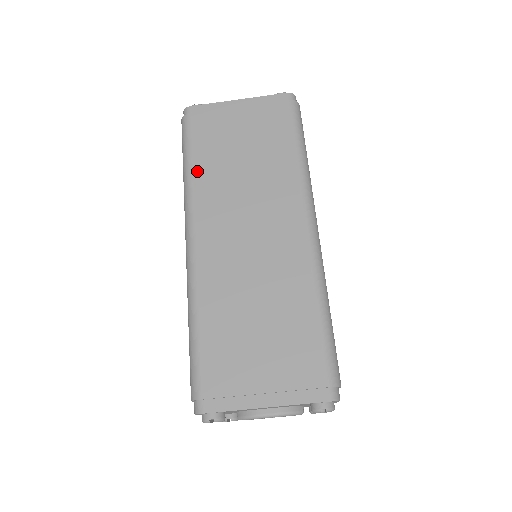
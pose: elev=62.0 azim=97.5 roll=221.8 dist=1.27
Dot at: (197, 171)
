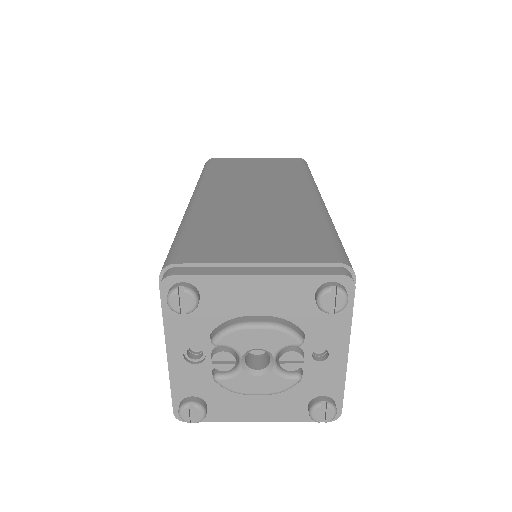
Dot at: (212, 173)
